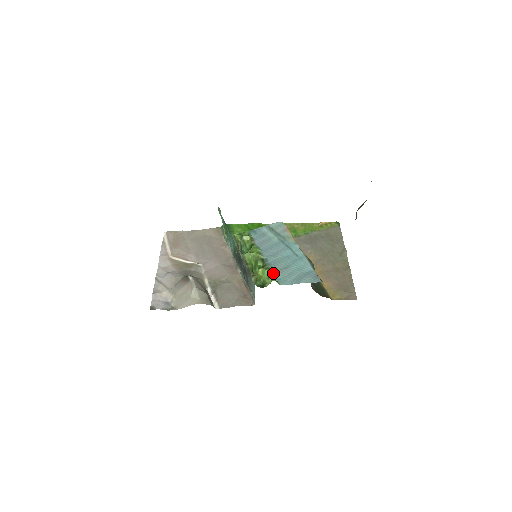
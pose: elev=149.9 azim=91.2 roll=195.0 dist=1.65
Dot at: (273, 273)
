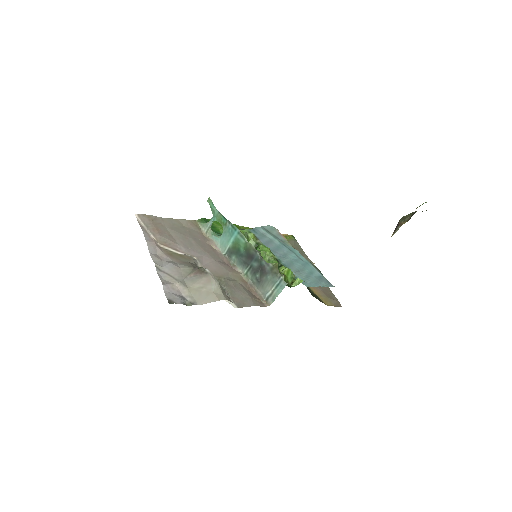
Dot at: (294, 274)
